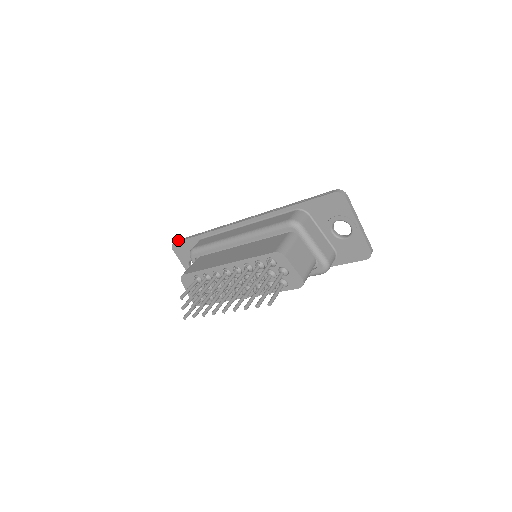
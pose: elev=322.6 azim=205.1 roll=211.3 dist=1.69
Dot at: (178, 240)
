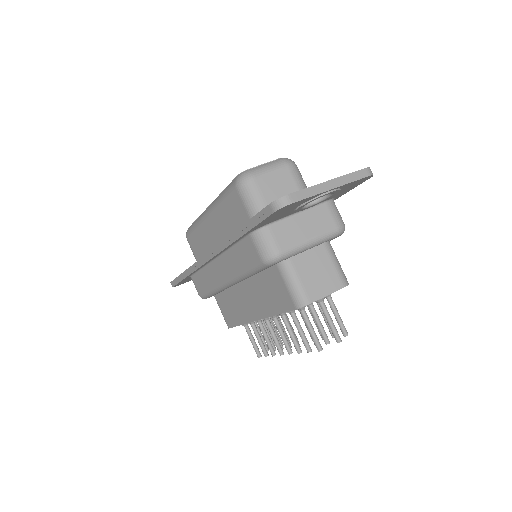
Dot at: (172, 283)
